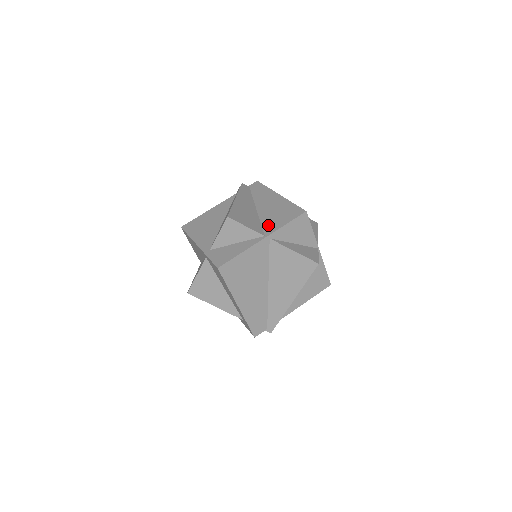
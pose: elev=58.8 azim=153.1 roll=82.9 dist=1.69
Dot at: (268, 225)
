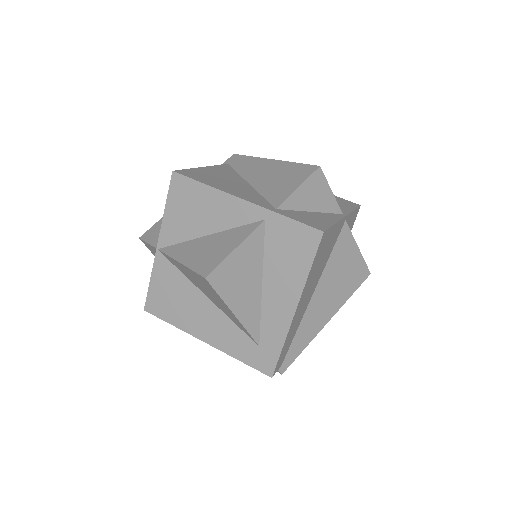
Dot at: occluded
